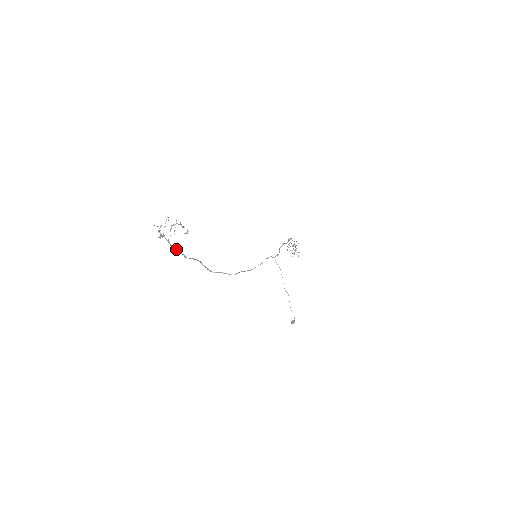
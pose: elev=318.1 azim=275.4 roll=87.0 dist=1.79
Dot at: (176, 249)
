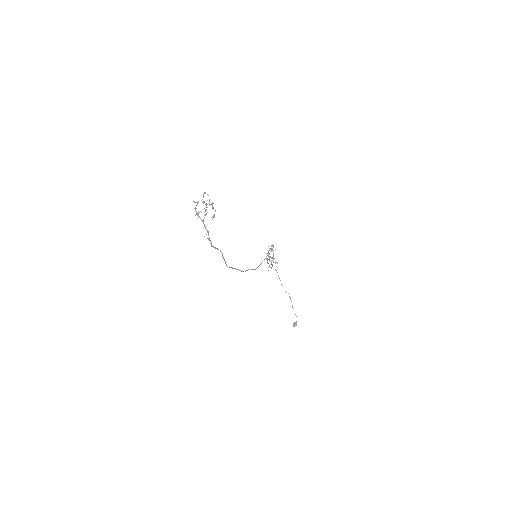
Dot at: (208, 232)
